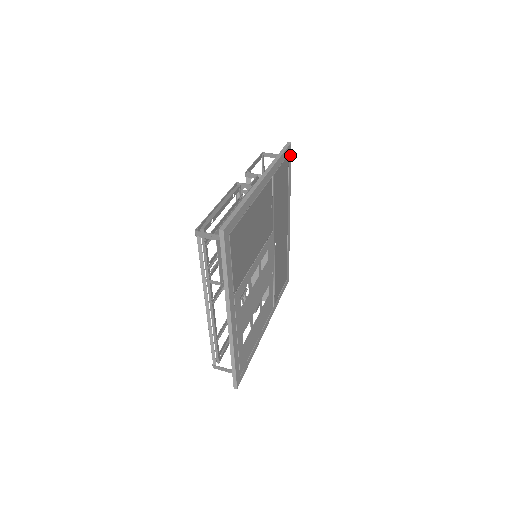
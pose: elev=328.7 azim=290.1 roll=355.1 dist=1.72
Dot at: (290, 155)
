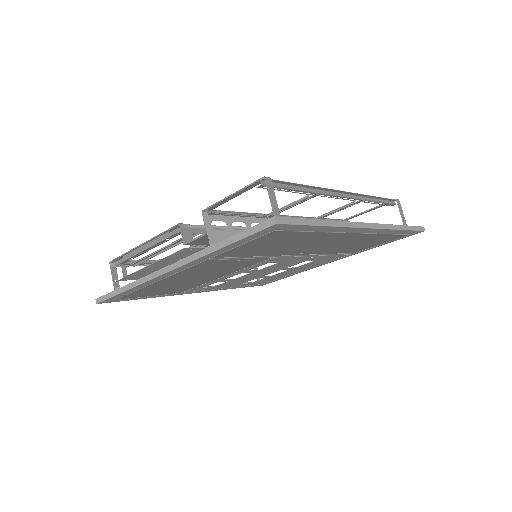
Dot at: (288, 225)
